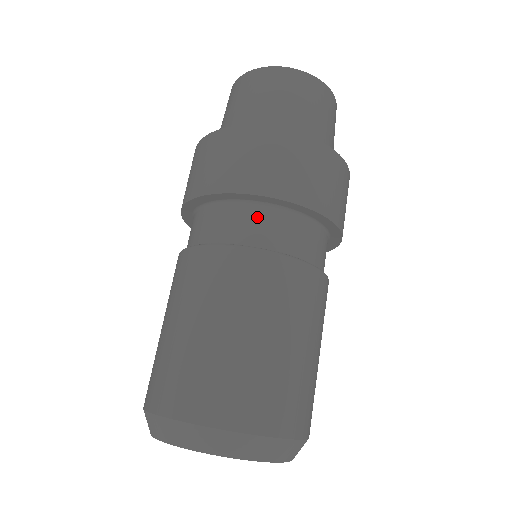
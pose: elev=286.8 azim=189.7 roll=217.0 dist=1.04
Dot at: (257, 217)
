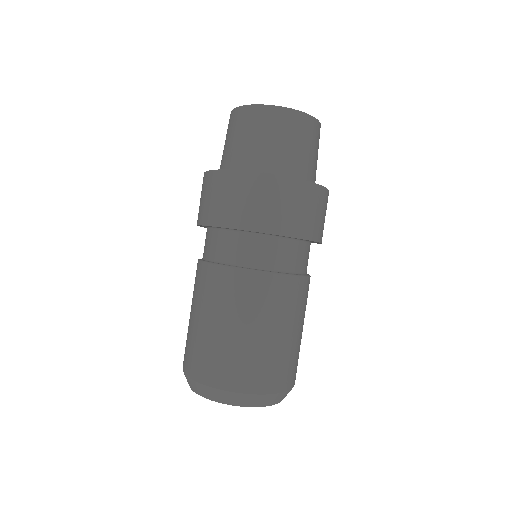
Dot at: (272, 247)
